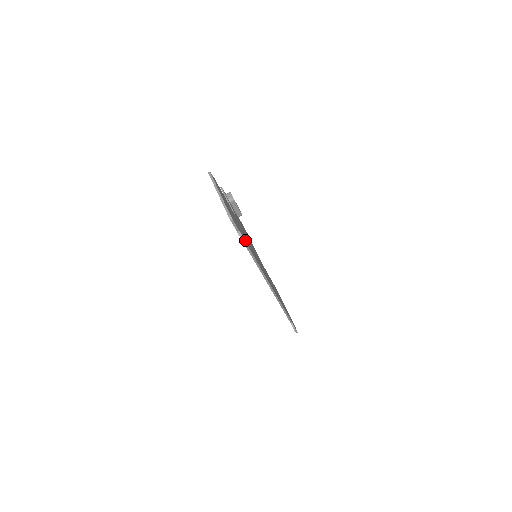
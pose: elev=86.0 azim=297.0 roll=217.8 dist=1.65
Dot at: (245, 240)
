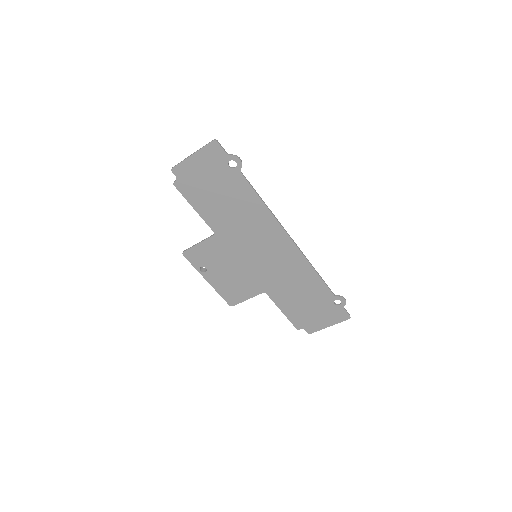
Dot at: (237, 180)
